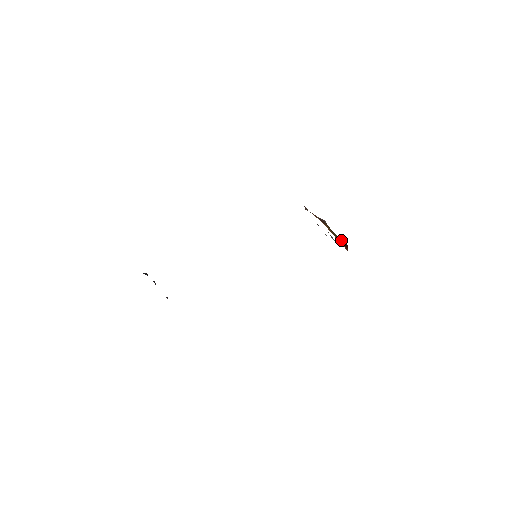
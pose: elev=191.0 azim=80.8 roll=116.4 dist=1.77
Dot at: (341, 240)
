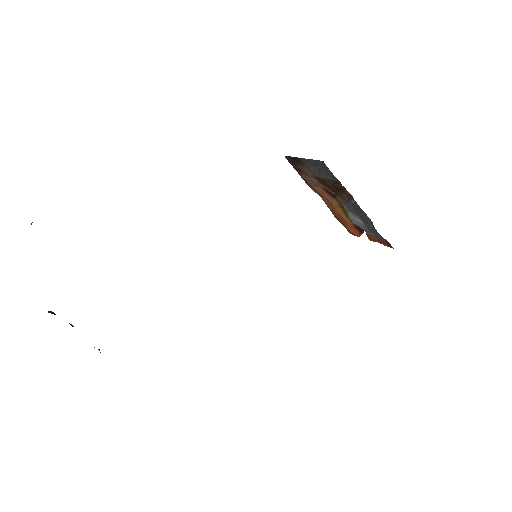
Dot at: occluded
